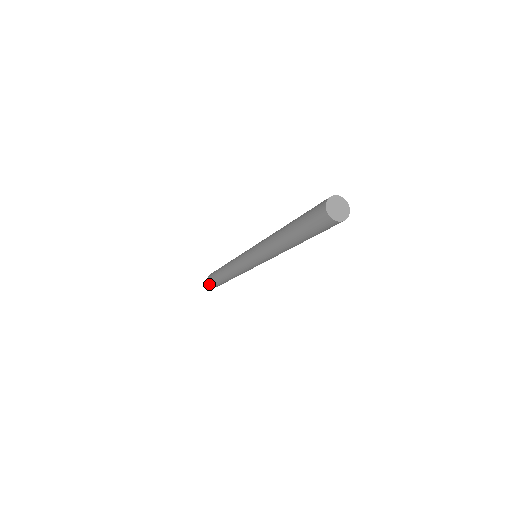
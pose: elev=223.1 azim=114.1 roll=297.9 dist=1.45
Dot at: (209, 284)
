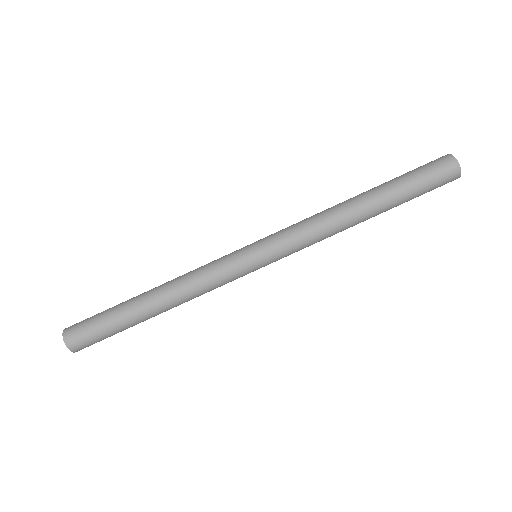
Dot at: (63, 334)
